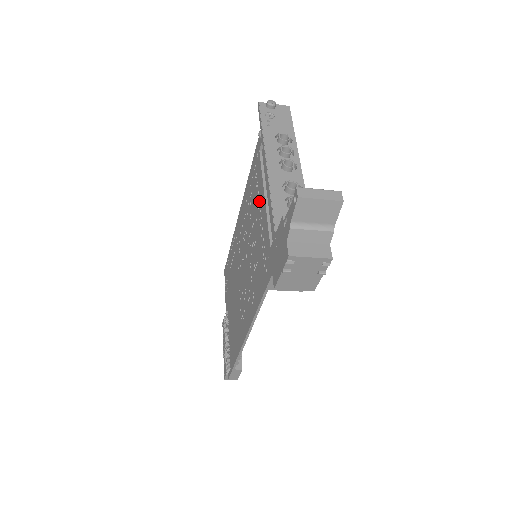
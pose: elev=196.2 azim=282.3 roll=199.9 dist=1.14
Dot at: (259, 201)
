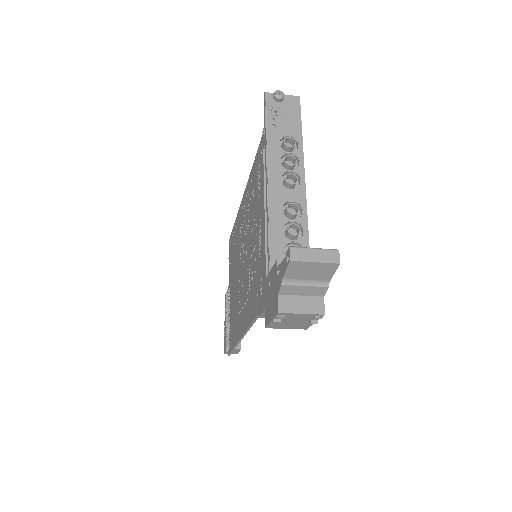
Dot at: (260, 208)
